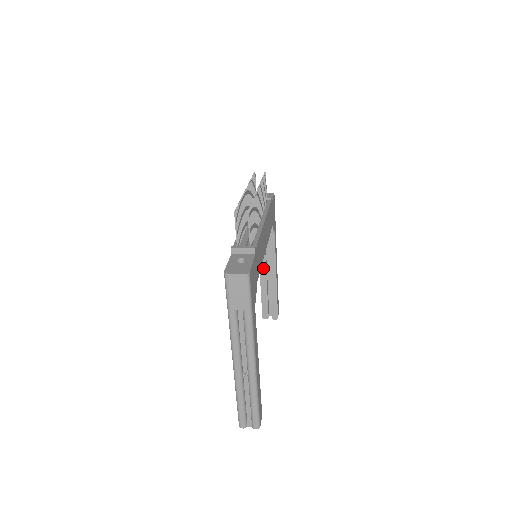
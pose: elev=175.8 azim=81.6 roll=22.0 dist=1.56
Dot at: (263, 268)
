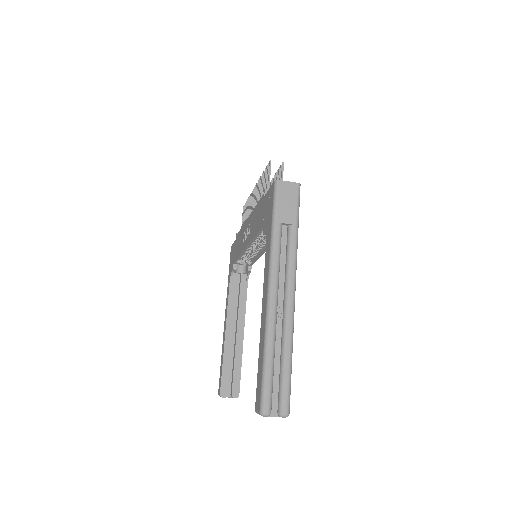
Dot at: (230, 325)
